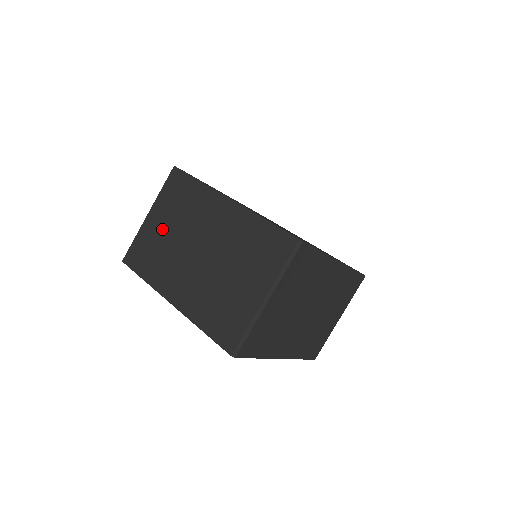
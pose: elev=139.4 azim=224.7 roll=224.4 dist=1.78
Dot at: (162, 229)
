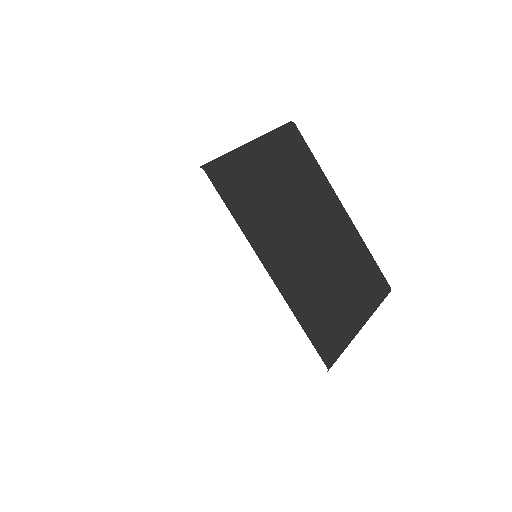
Dot at: occluded
